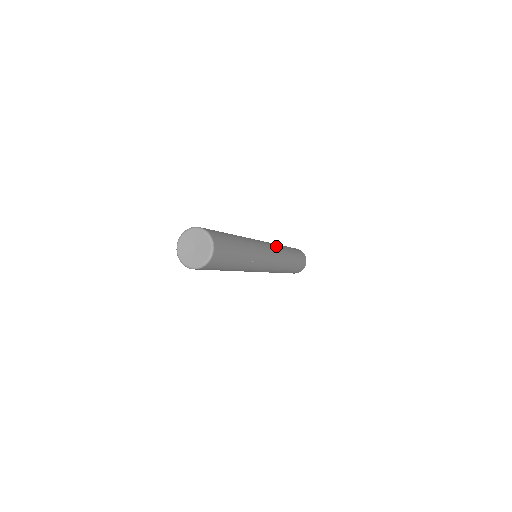
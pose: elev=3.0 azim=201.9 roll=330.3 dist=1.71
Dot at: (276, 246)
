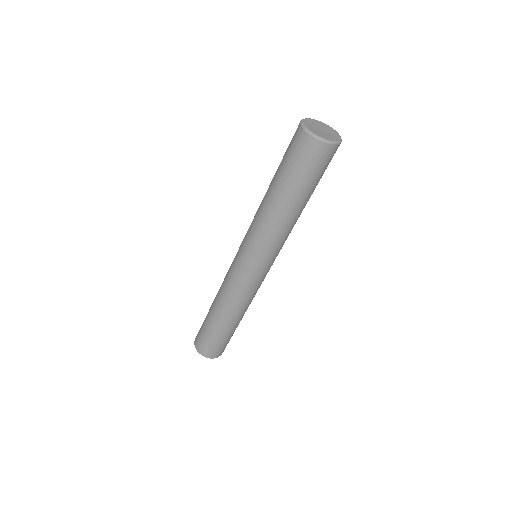
Dot at: occluded
